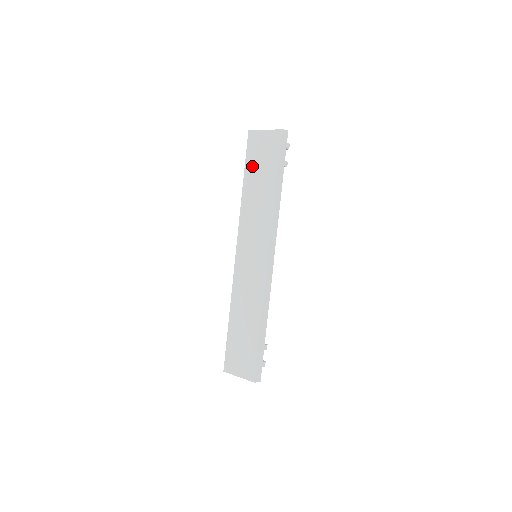
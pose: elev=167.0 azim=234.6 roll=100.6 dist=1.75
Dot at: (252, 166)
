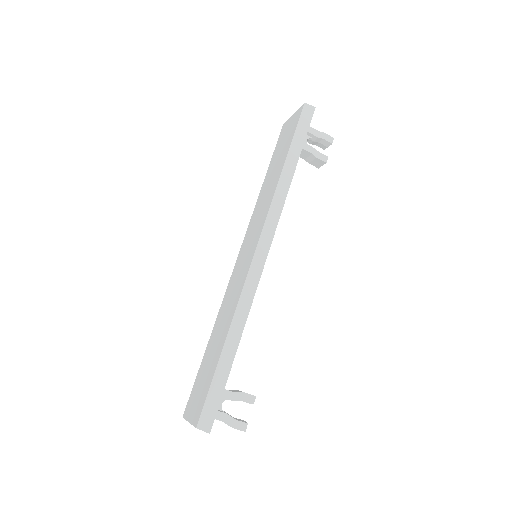
Dot at: (275, 155)
